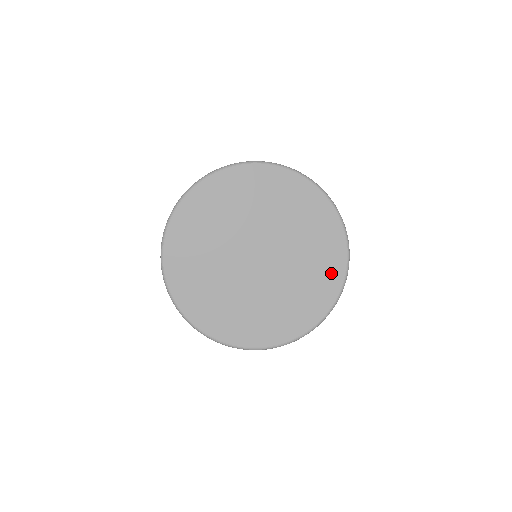
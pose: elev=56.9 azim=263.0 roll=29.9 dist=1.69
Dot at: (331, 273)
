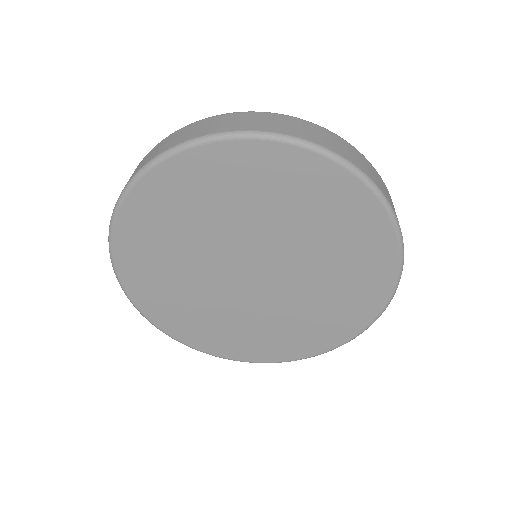
Dot at: (373, 282)
